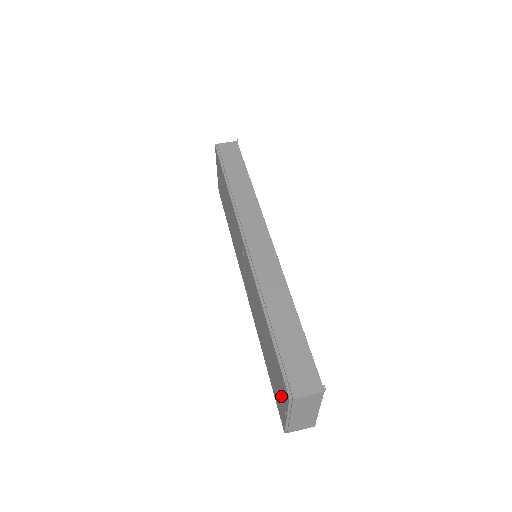
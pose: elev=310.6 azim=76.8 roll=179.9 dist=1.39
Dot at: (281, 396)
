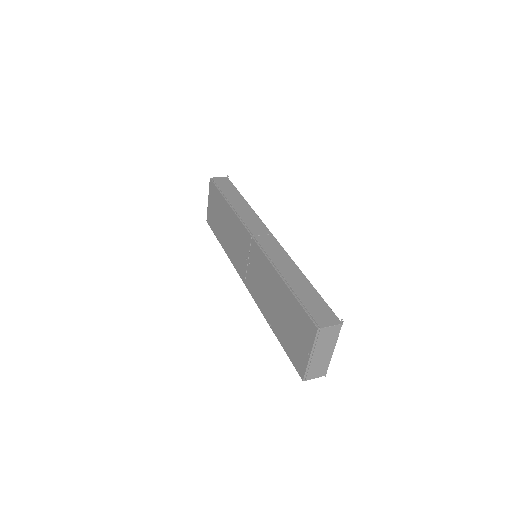
Dot at: (303, 341)
